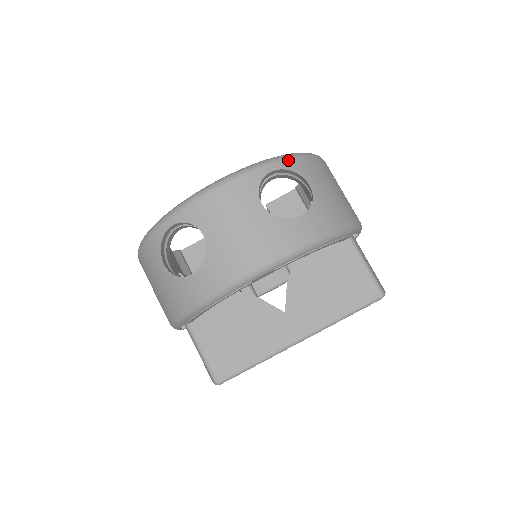
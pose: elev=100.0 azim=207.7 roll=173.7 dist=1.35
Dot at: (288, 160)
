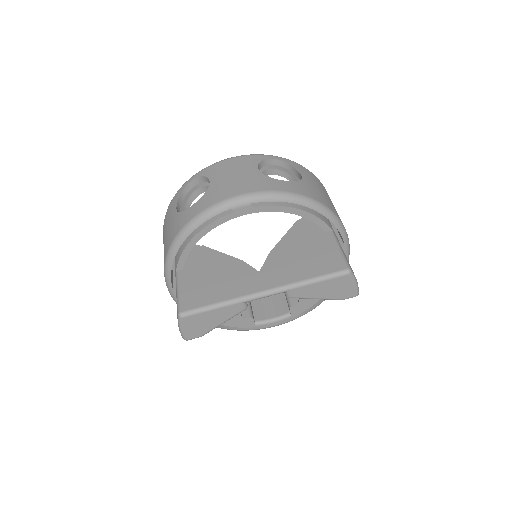
Dot at: (290, 161)
